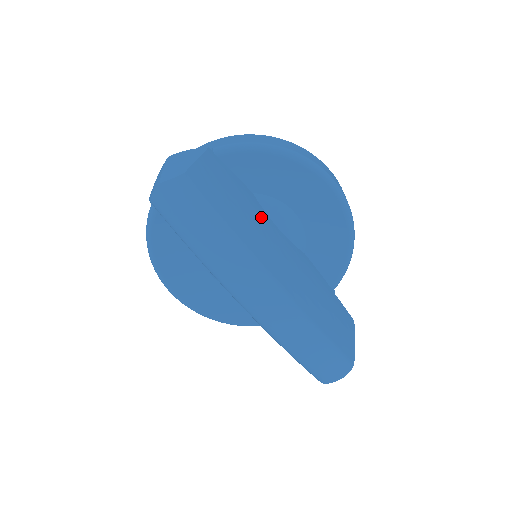
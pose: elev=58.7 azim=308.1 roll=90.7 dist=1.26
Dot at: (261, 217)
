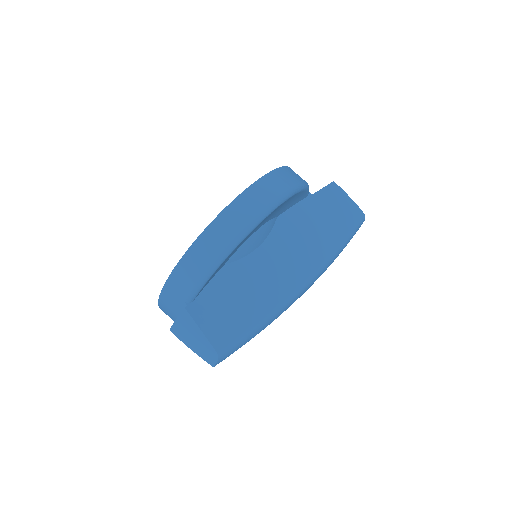
Dot at: (250, 270)
